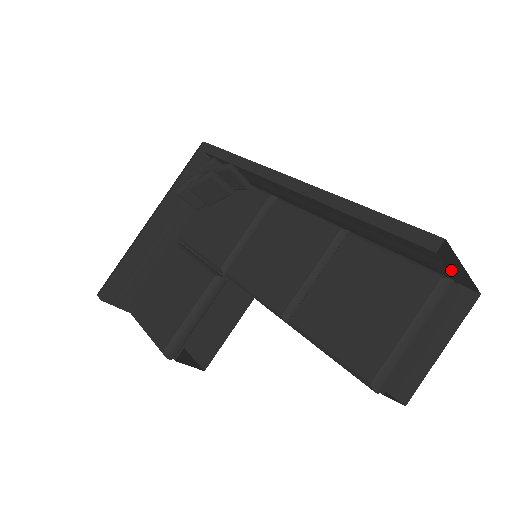
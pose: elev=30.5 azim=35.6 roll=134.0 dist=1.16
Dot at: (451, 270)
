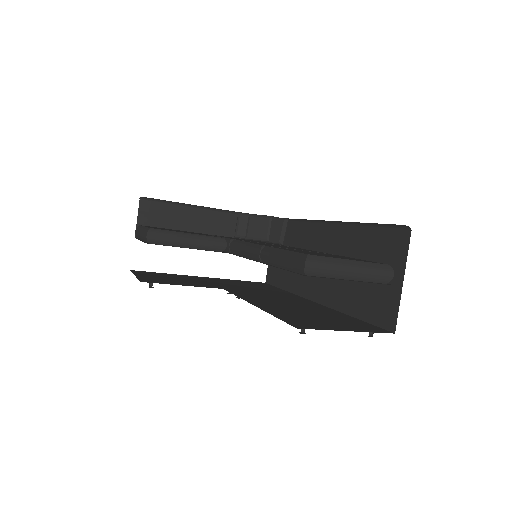
Dot at: (388, 298)
